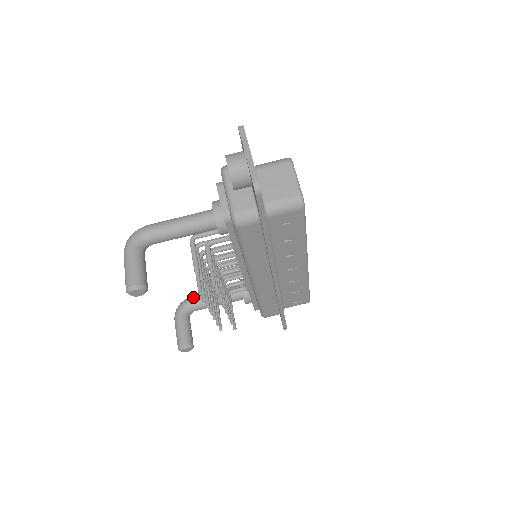
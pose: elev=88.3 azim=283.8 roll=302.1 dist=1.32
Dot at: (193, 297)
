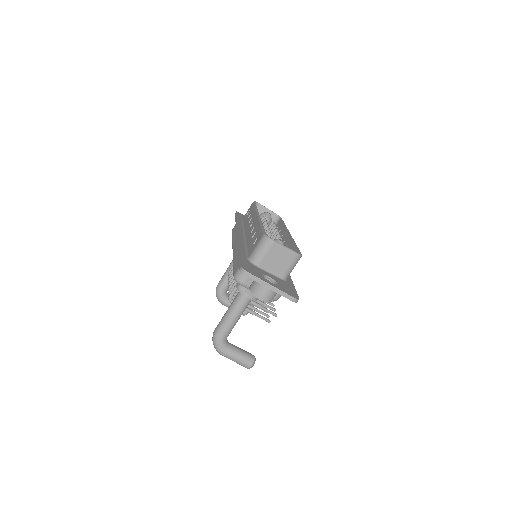
Dot at: (221, 287)
